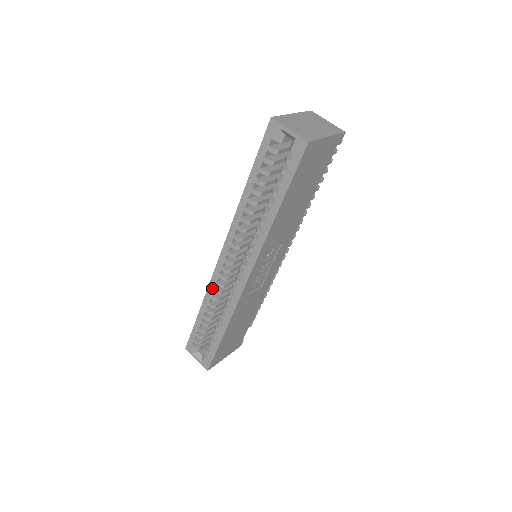
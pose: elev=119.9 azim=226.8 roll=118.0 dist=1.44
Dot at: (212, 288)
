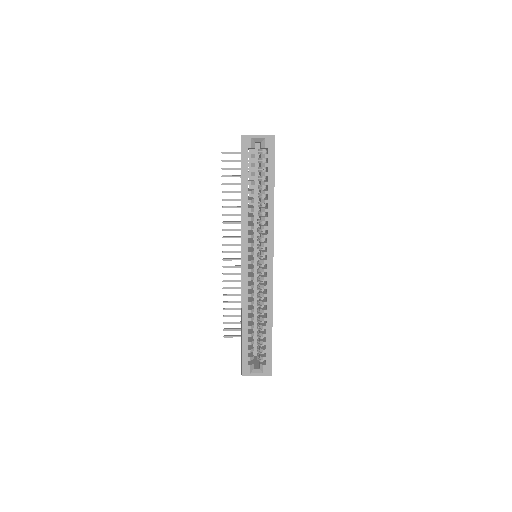
Dot at: (246, 294)
